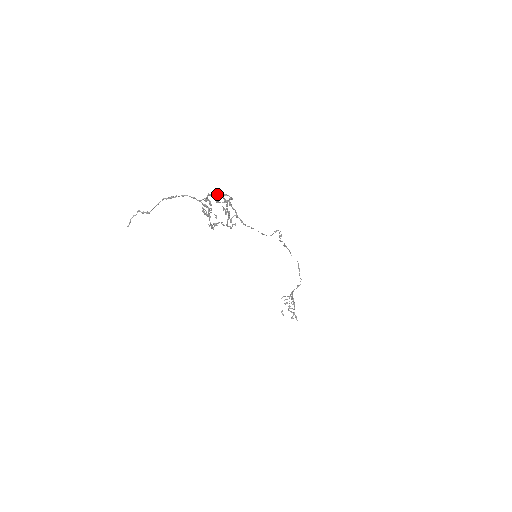
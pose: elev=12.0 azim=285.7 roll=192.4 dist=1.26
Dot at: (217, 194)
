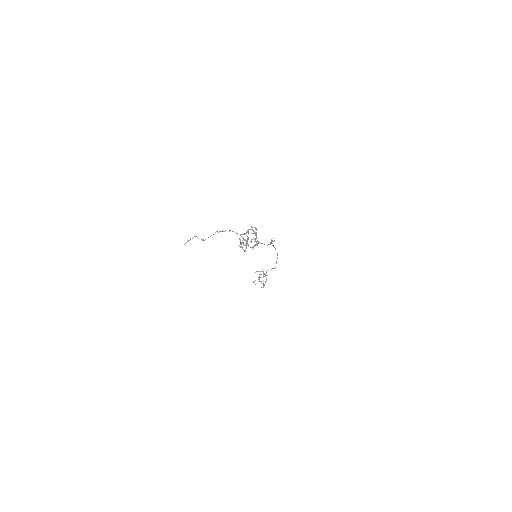
Dot at: occluded
